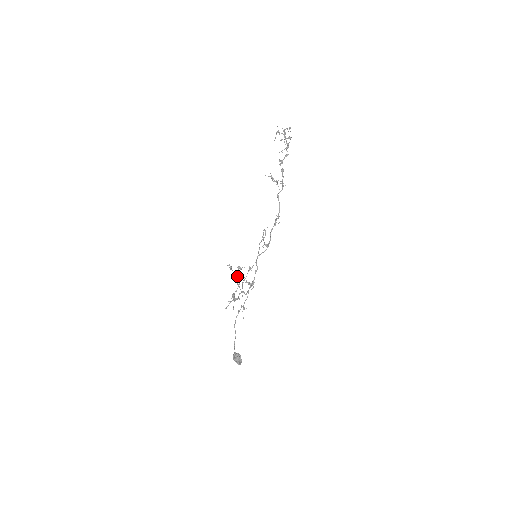
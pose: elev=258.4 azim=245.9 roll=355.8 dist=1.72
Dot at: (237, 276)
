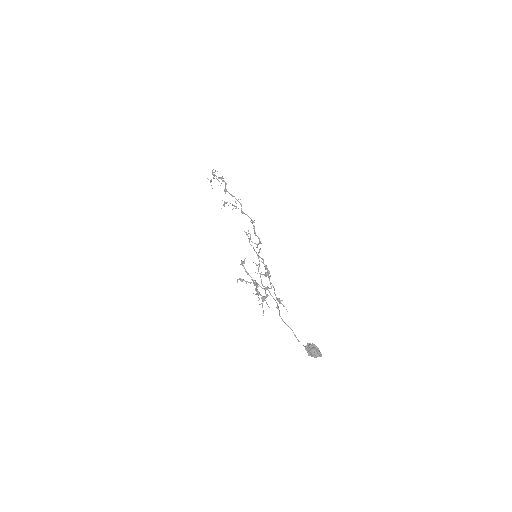
Dot at: (246, 272)
